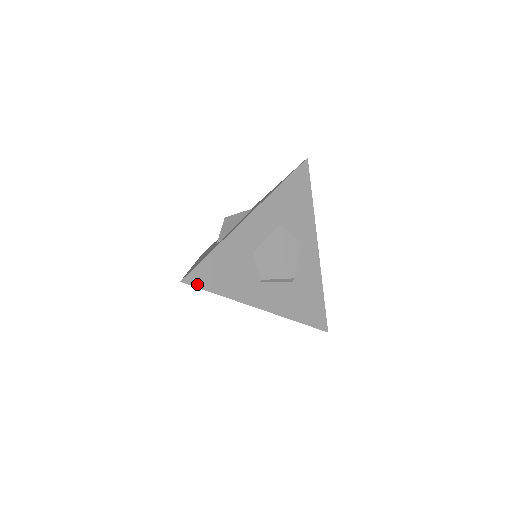
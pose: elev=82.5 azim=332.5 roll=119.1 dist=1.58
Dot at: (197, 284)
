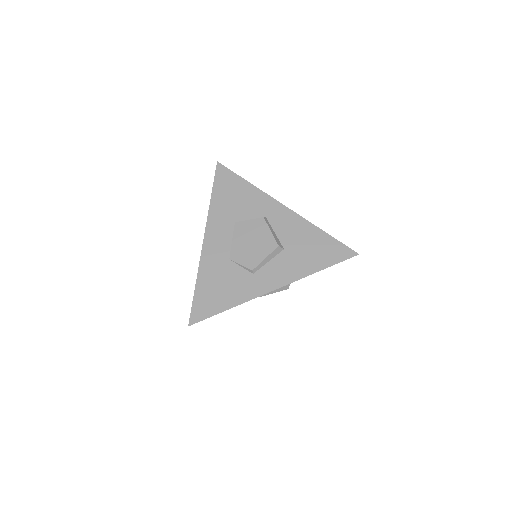
Dot at: (203, 317)
